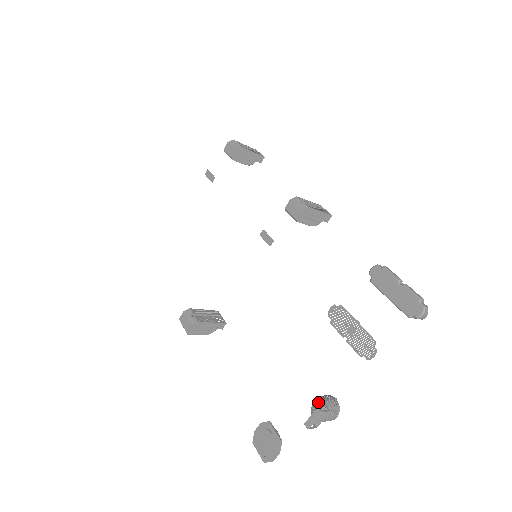
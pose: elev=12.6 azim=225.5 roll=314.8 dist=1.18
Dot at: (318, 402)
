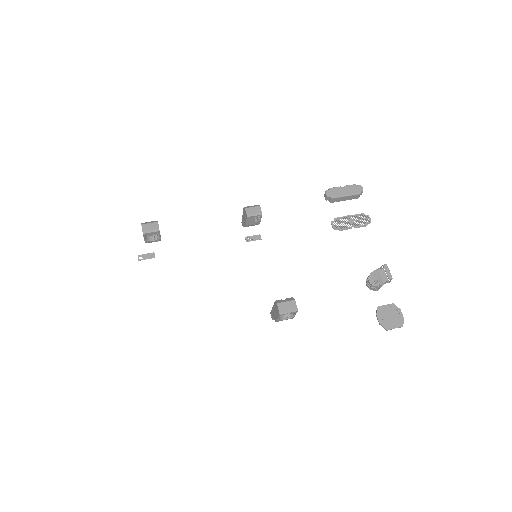
Dot at: (373, 277)
